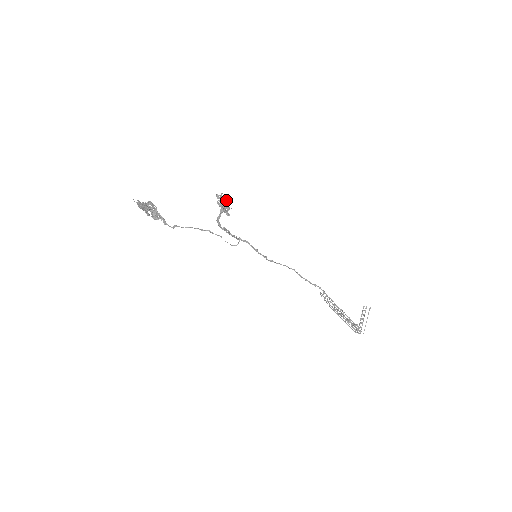
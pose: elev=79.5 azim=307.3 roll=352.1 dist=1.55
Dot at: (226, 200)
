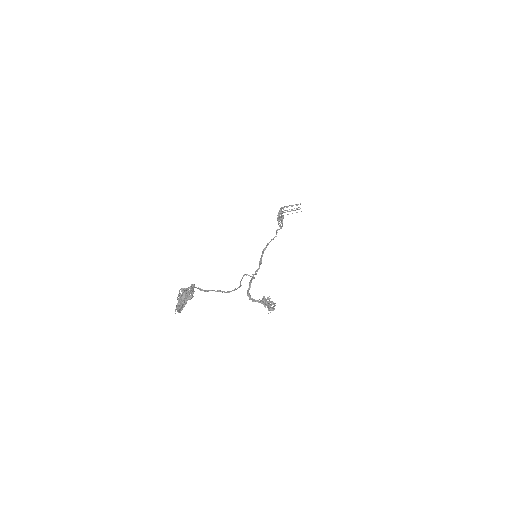
Dot at: (273, 303)
